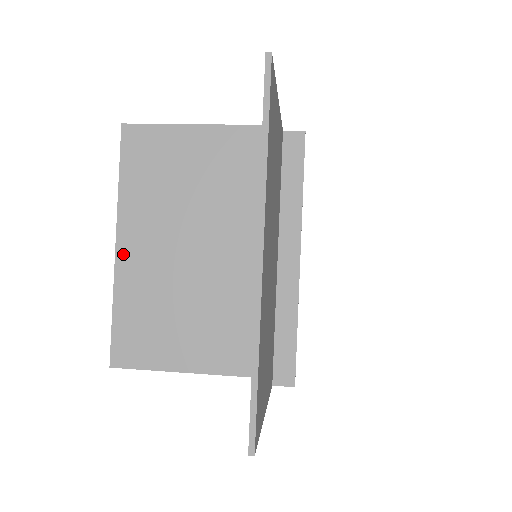
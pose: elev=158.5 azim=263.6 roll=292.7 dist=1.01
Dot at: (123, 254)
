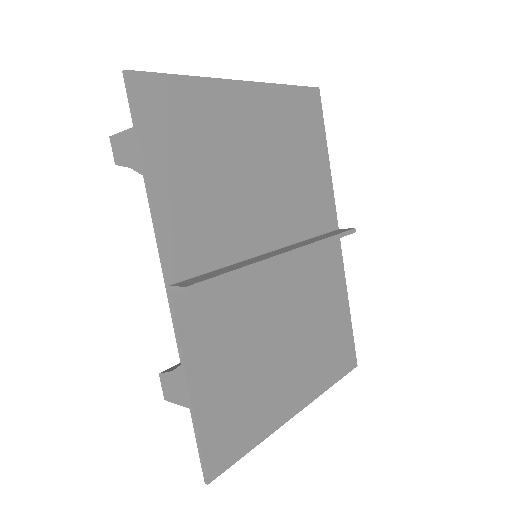
Dot at: occluded
